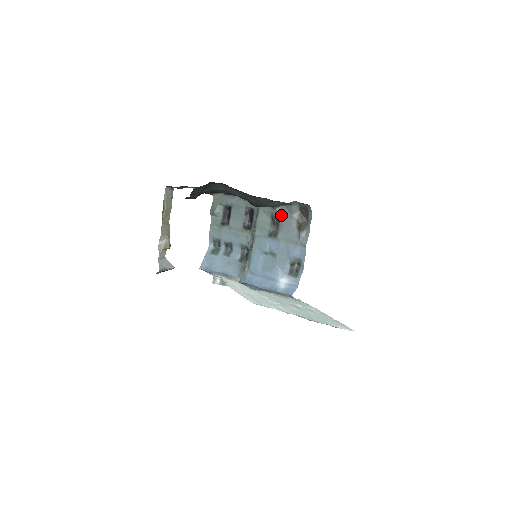
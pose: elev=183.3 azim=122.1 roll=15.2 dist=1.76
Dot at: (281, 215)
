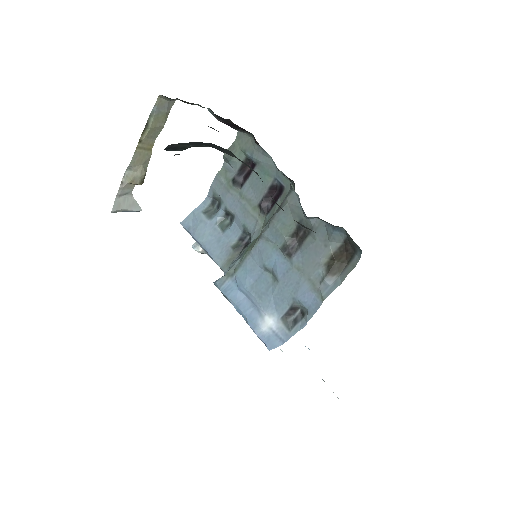
Dot at: occluded
